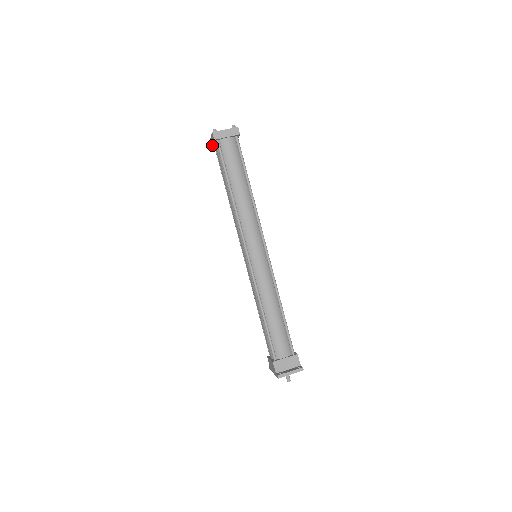
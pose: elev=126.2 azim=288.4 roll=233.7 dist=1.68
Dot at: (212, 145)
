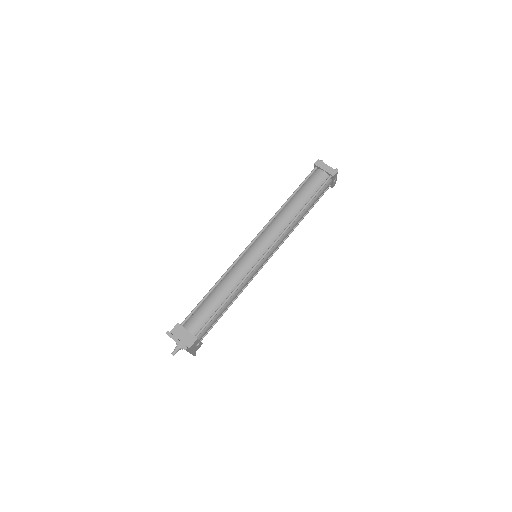
Dot at: occluded
